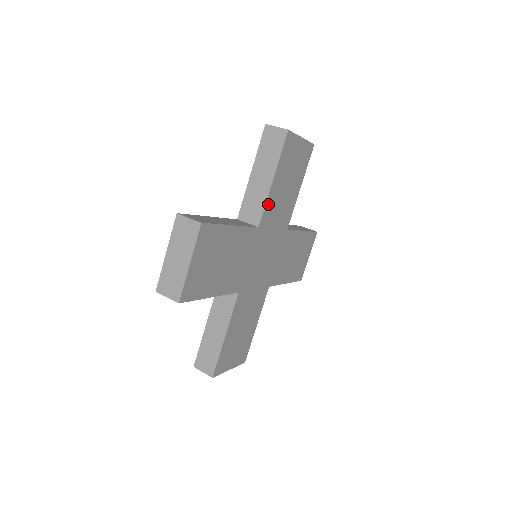
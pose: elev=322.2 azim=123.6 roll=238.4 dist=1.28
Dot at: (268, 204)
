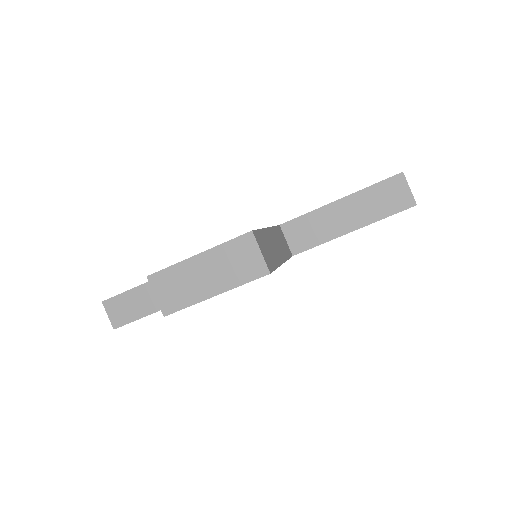
Dot at: occluded
